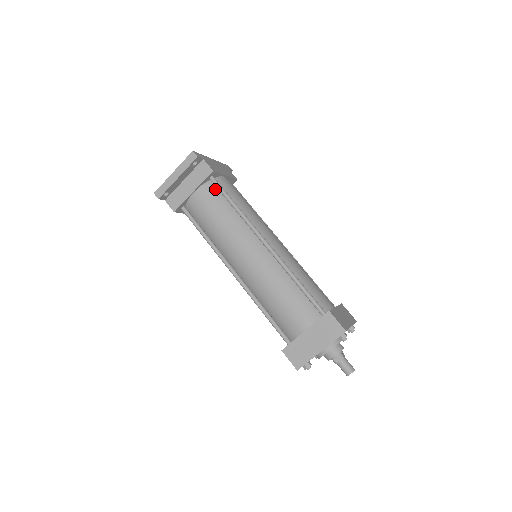
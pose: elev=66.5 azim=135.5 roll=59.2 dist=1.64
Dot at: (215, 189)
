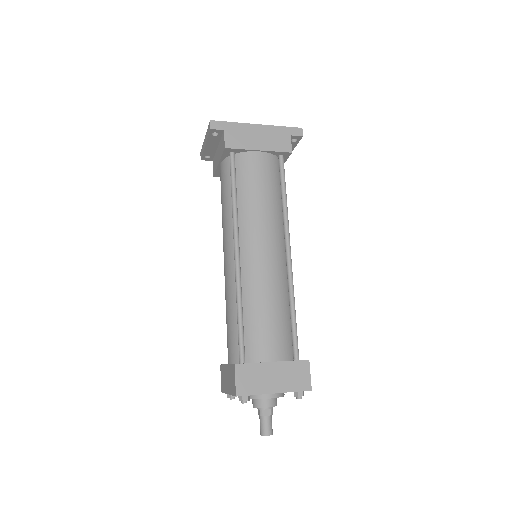
Dot at: occluded
